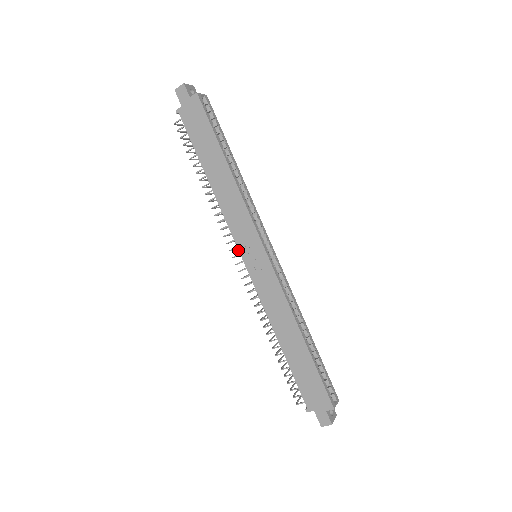
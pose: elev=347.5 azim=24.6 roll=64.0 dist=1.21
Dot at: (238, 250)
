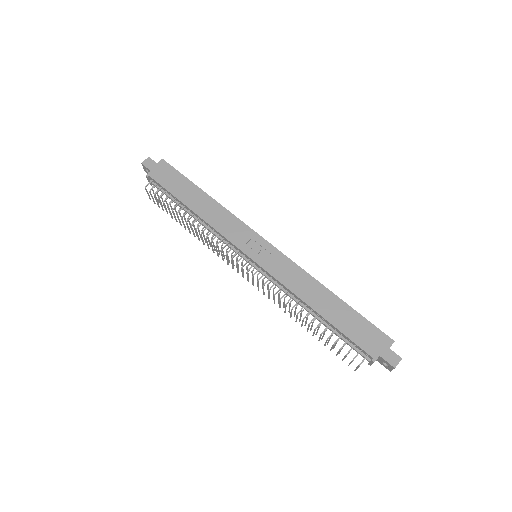
Dot at: (241, 251)
